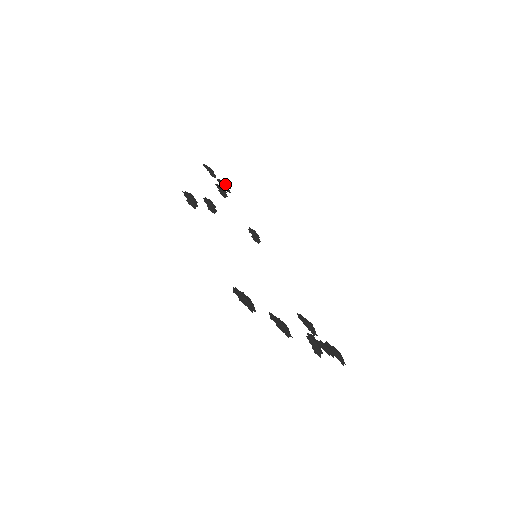
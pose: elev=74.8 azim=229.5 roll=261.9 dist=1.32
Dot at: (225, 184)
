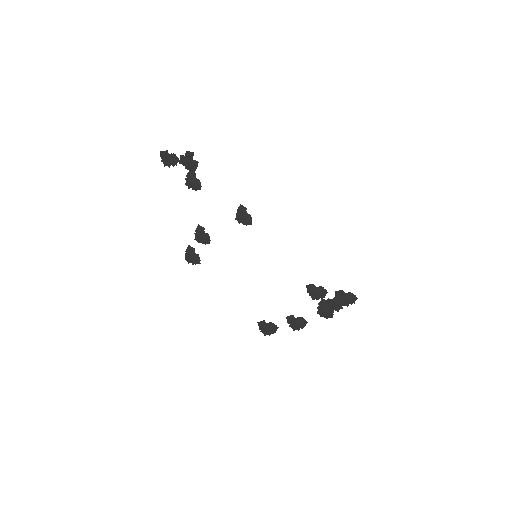
Dot at: (188, 158)
